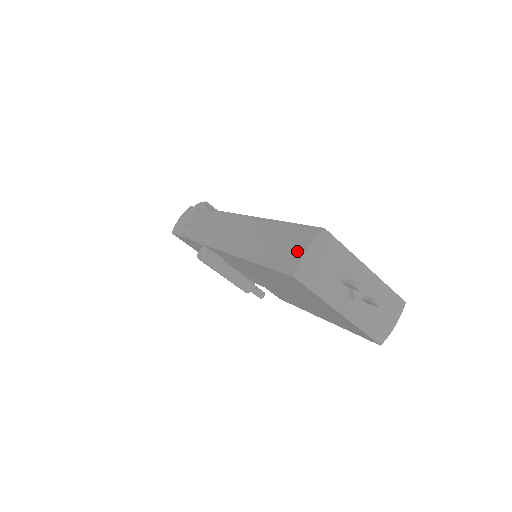
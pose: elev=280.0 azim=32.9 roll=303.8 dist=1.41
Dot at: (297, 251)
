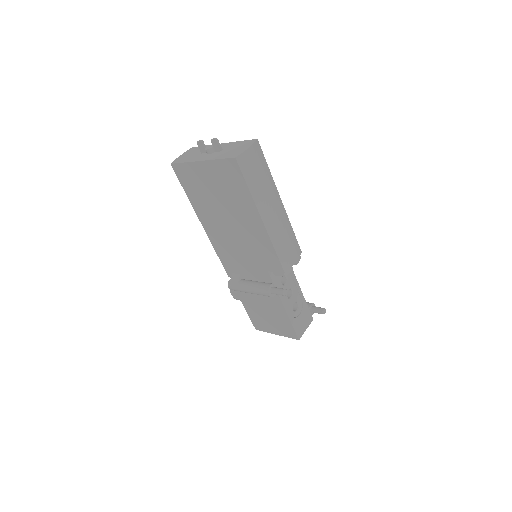
Dot at: occluded
